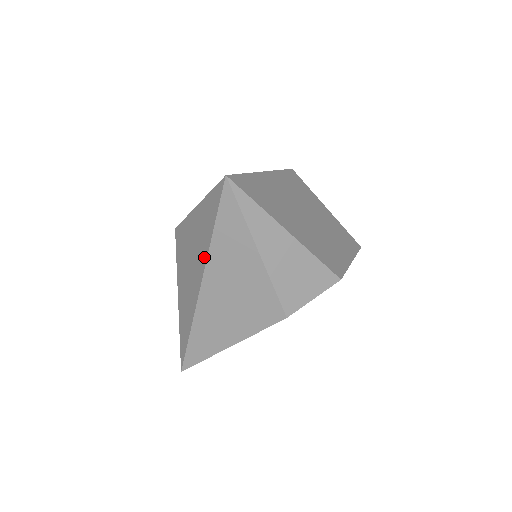
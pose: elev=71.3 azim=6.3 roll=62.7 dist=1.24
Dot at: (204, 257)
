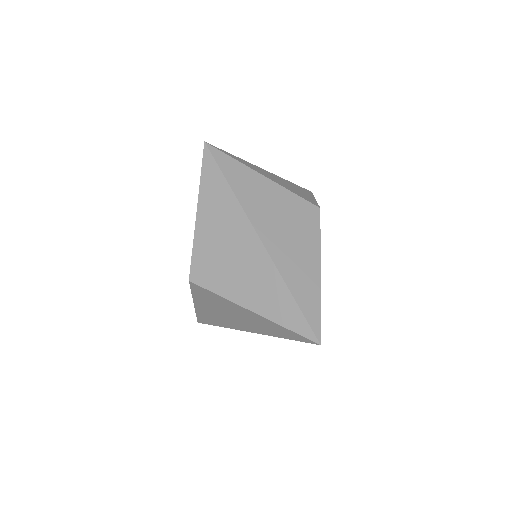
Dot at: (239, 213)
